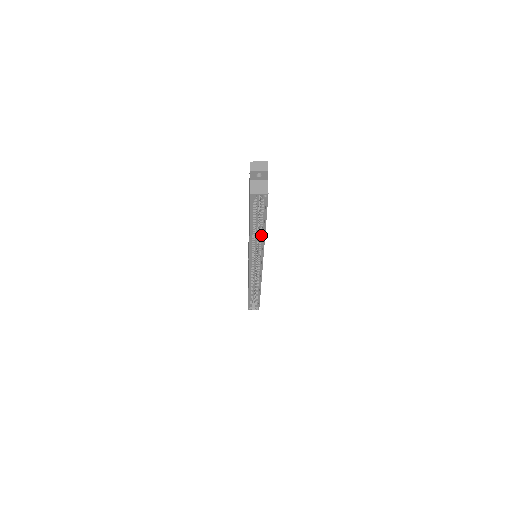
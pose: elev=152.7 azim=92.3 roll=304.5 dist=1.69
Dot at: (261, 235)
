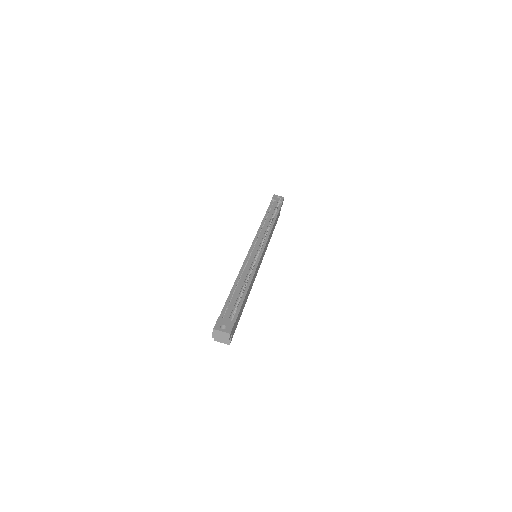
Dot at: occluded
